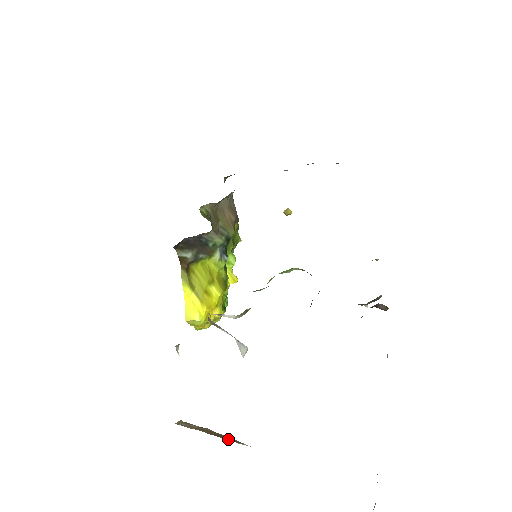
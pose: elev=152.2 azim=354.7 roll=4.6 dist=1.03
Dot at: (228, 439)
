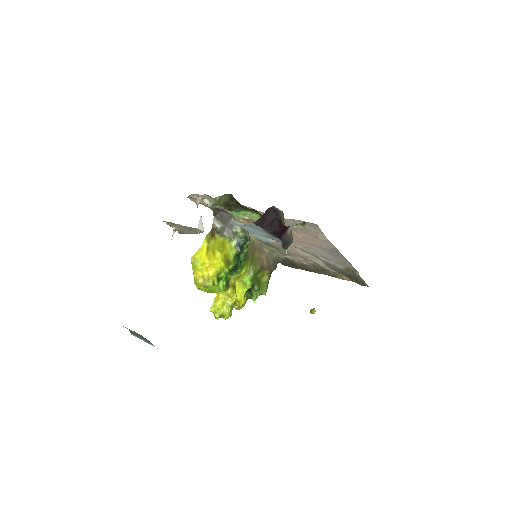
Dot at: occluded
